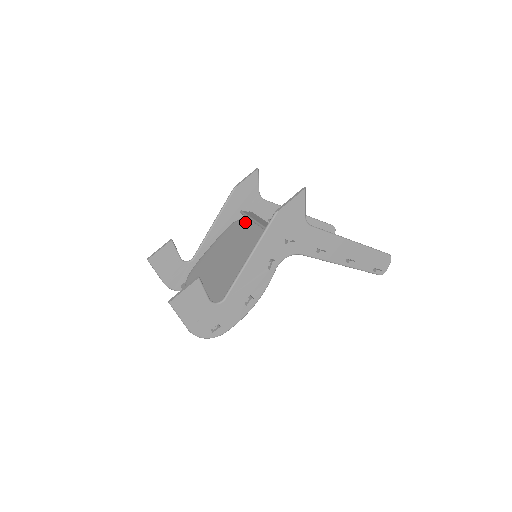
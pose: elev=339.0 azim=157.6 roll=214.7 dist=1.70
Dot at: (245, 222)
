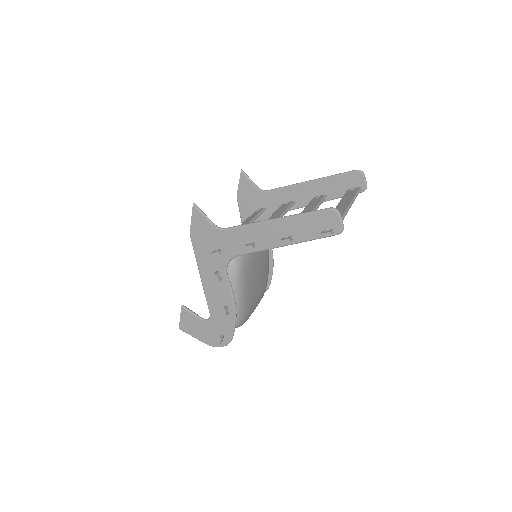
Dot at: occluded
